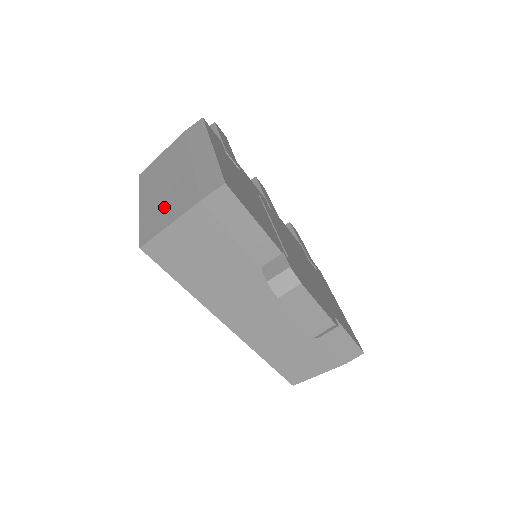
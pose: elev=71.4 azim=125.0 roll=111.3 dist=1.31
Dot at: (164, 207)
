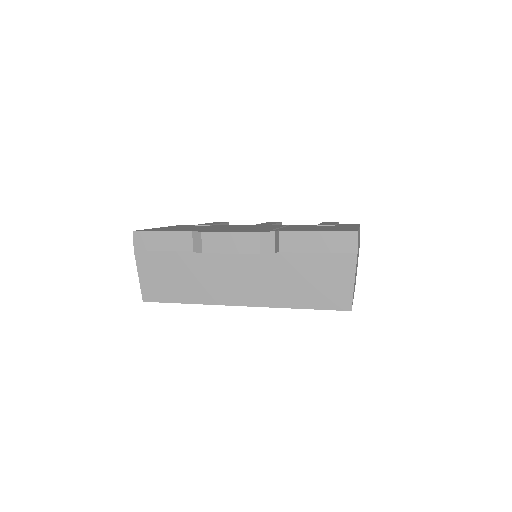
Dot at: occluded
